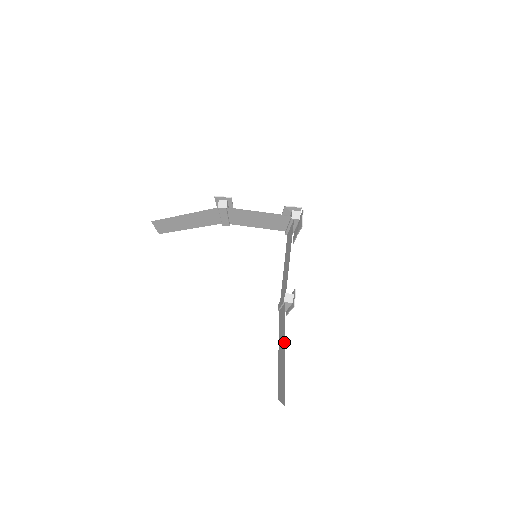
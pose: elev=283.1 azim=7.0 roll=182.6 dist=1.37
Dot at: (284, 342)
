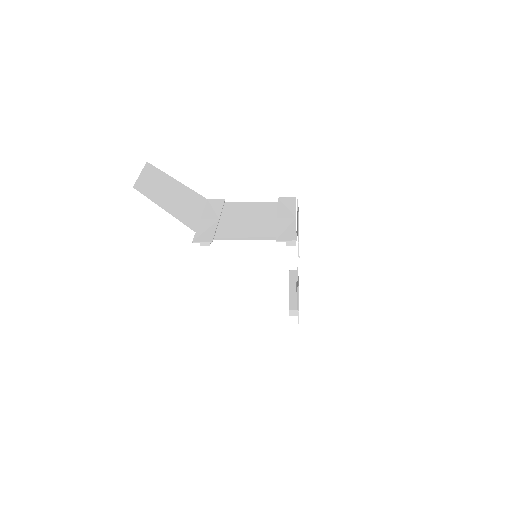
Dot at: occluded
